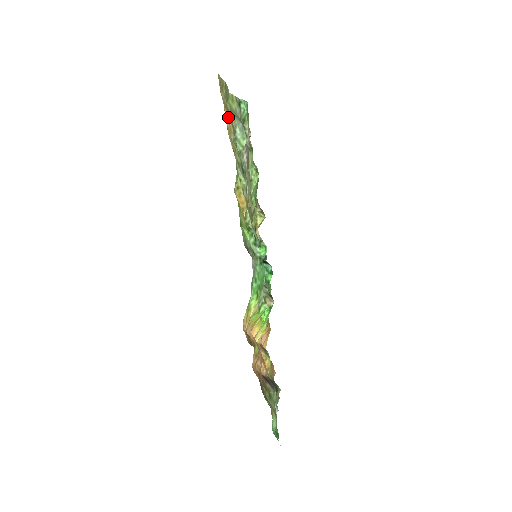
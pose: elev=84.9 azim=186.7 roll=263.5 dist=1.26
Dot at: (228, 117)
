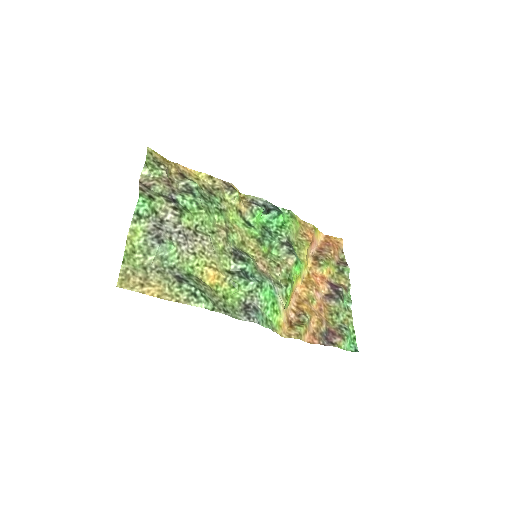
Dot at: (151, 289)
